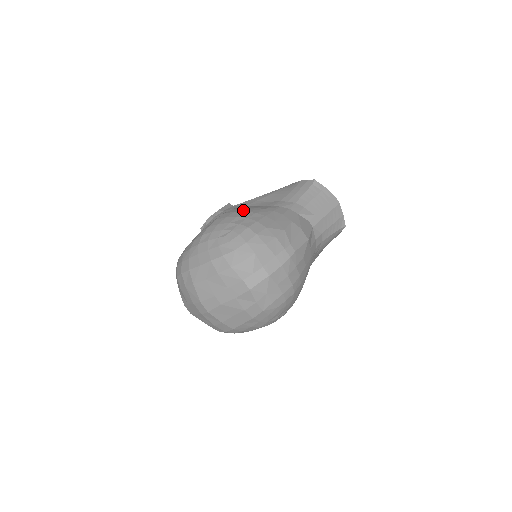
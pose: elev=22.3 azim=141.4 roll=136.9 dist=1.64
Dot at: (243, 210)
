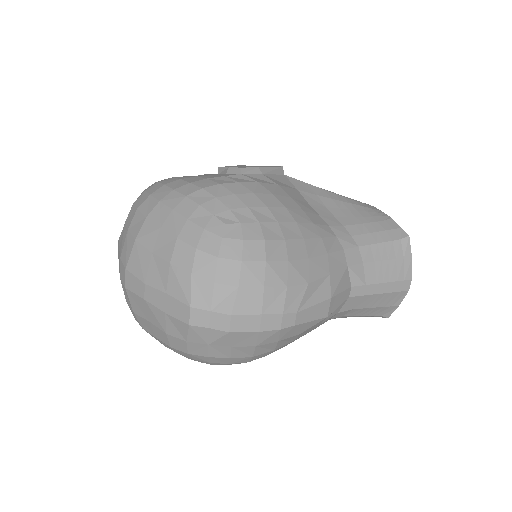
Dot at: (285, 201)
